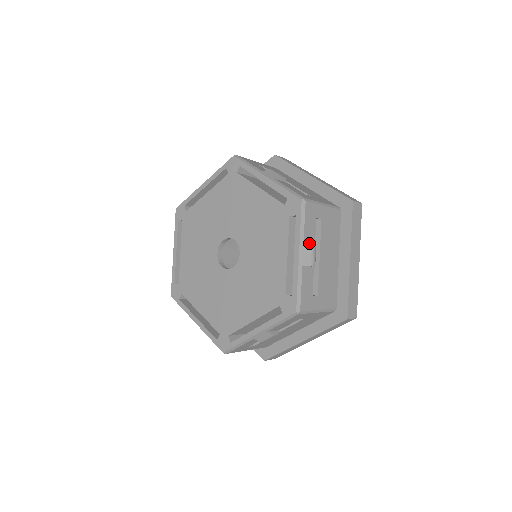
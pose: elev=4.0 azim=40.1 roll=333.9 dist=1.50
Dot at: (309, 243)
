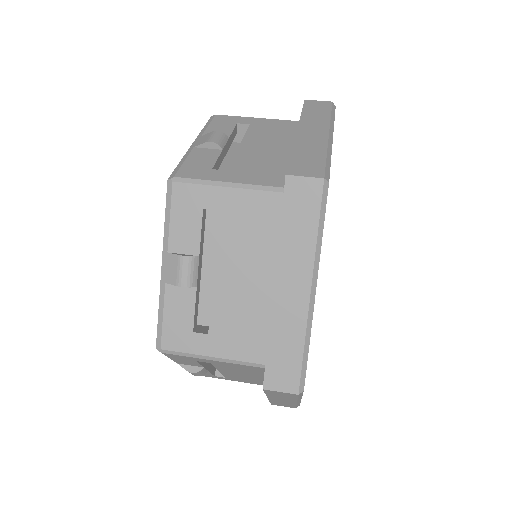
Dot at: (184, 249)
